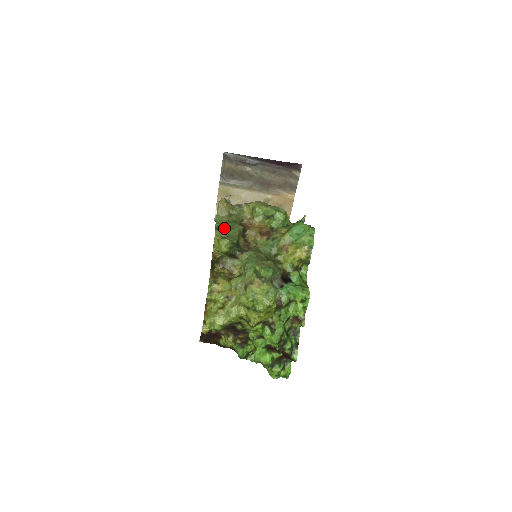
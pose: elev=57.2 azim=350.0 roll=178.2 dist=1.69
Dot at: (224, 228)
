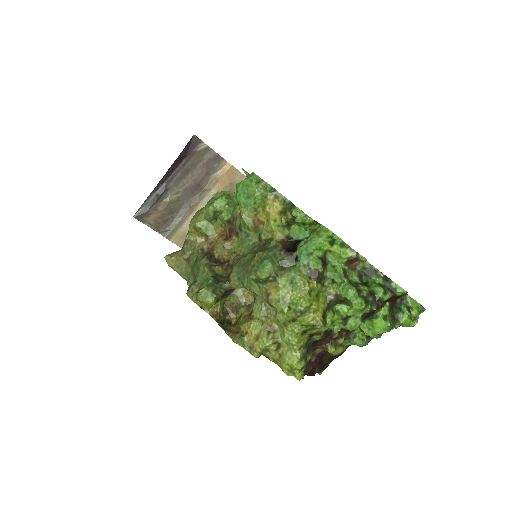
Dot at: occluded
